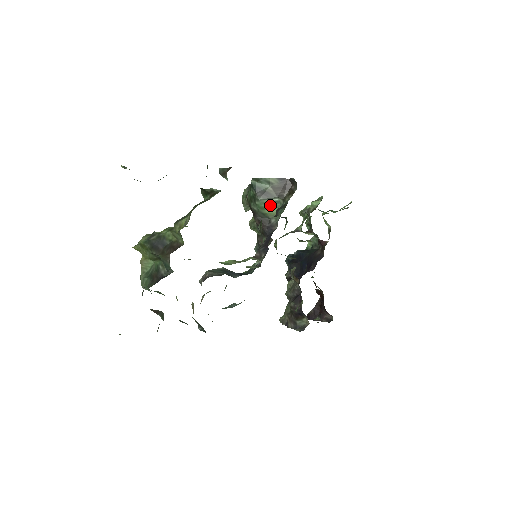
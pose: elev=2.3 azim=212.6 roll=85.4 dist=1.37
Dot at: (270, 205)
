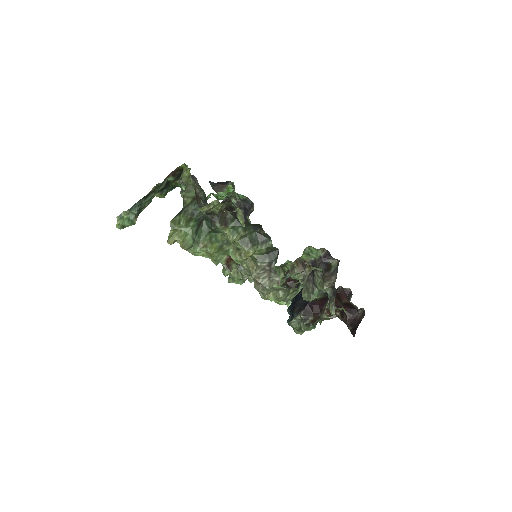
Dot at: occluded
